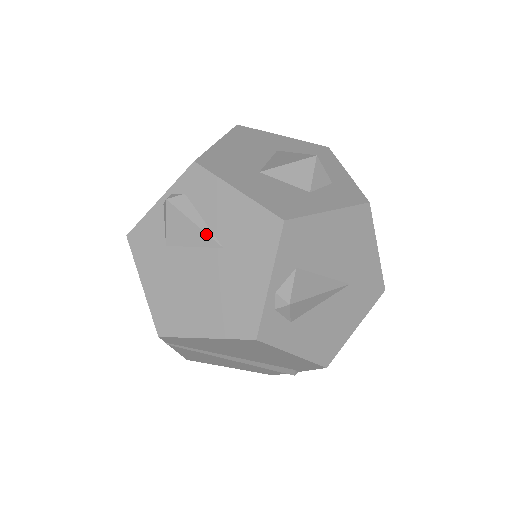
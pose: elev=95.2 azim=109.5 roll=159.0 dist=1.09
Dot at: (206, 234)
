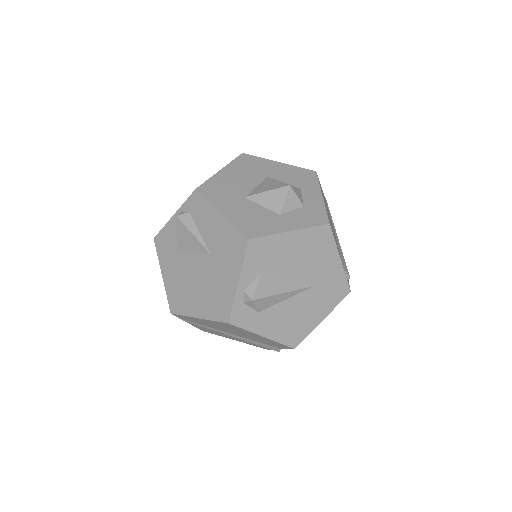
Dot at: (200, 243)
